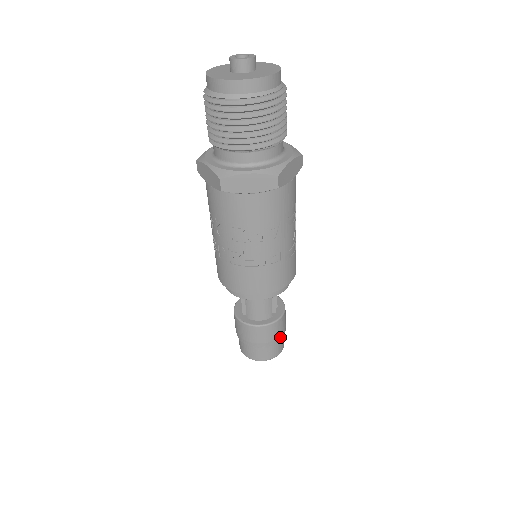
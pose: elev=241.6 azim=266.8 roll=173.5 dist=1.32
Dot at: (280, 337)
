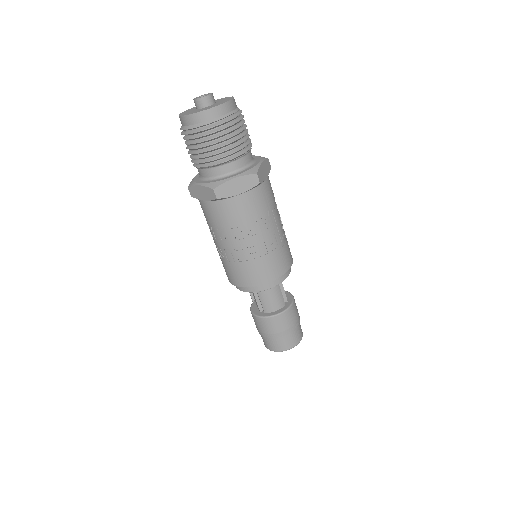
Dot at: (297, 322)
